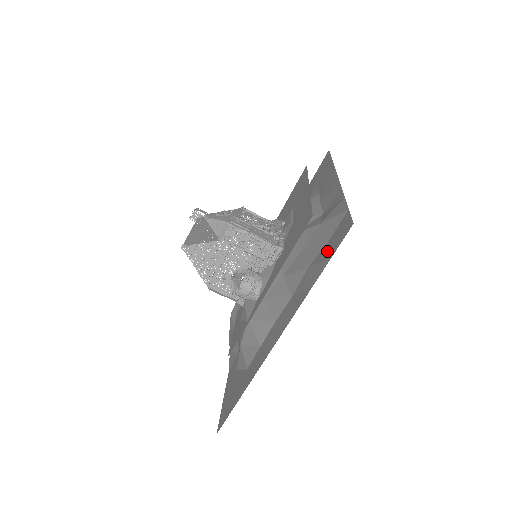
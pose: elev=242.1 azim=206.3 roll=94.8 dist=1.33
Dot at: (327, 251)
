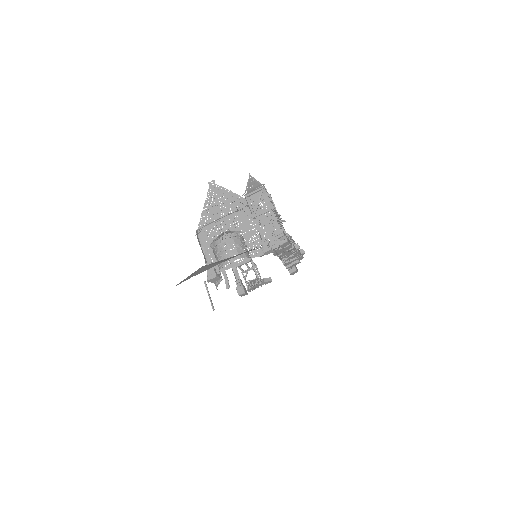
Dot at: occluded
